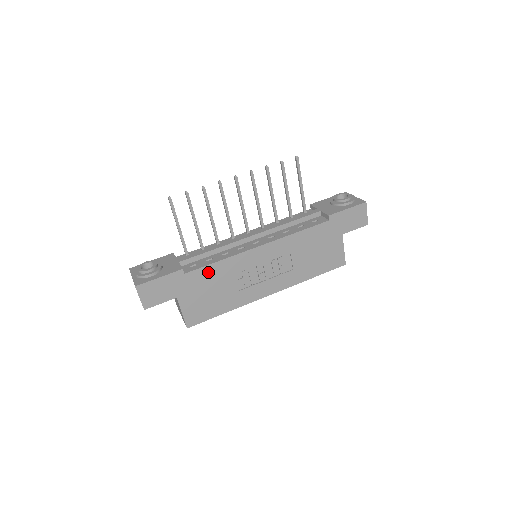
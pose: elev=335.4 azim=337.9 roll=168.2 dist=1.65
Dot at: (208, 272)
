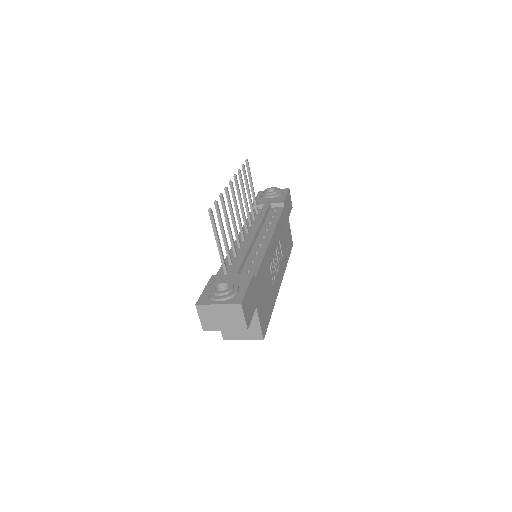
Dot at: (261, 272)
